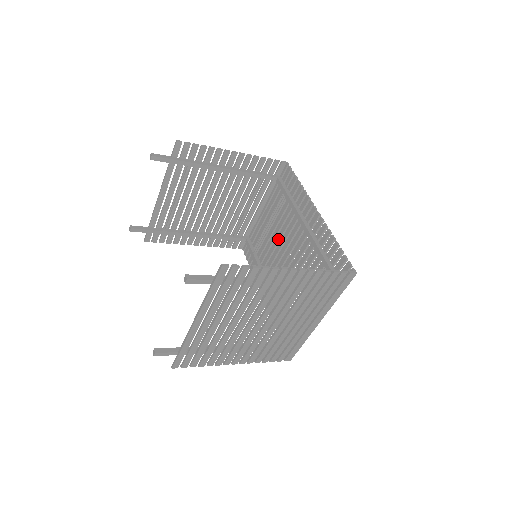
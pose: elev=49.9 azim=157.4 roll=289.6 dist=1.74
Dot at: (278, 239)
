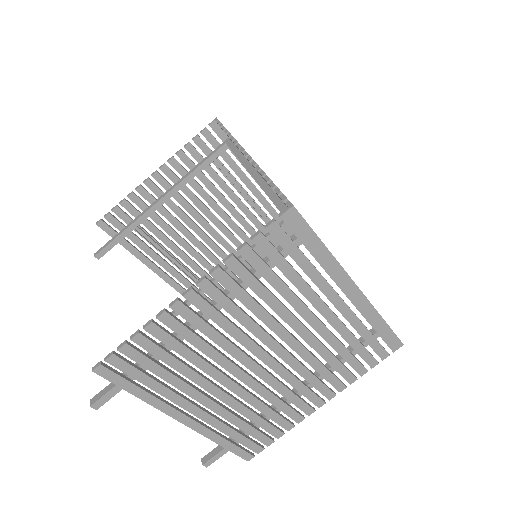
Dot at: occluded
